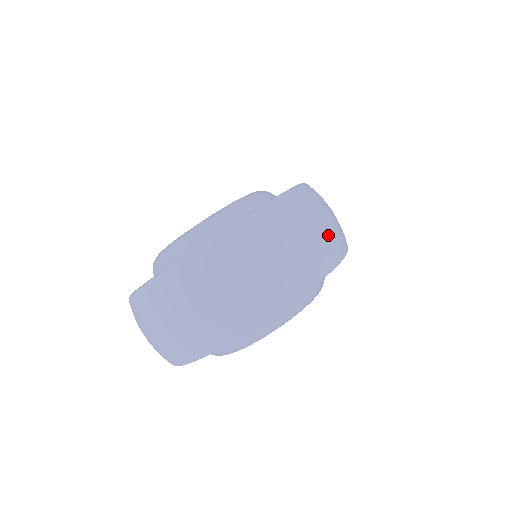
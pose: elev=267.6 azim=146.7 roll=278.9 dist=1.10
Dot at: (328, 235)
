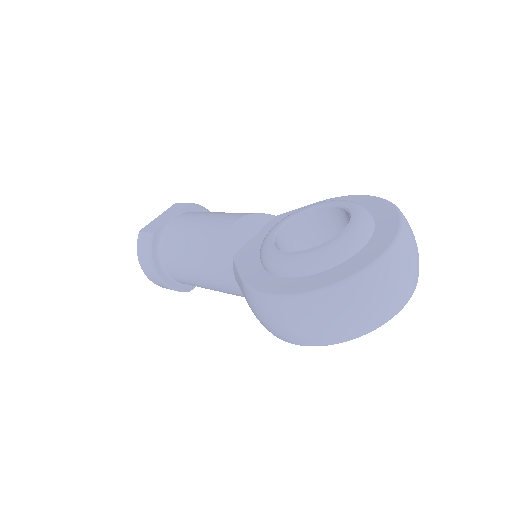
Dot at: occluded
